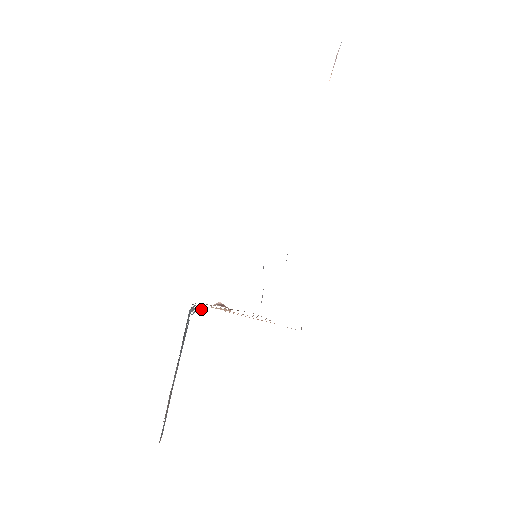
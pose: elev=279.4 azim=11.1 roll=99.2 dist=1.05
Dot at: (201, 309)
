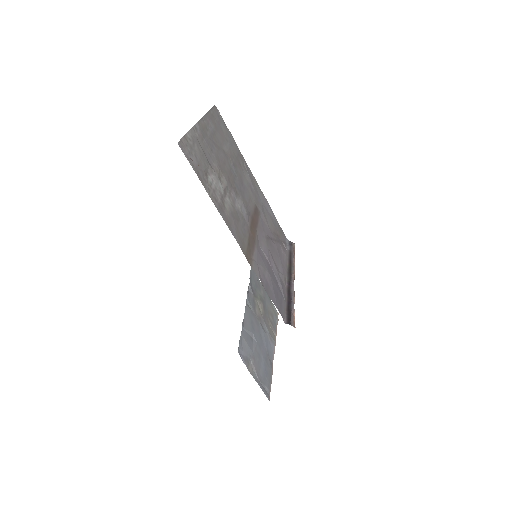
Dot at: occluded
